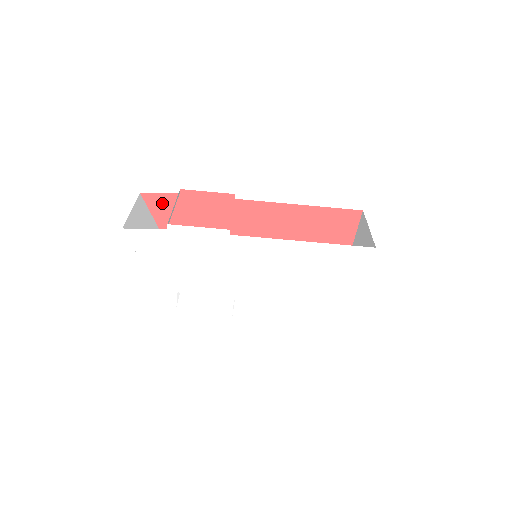
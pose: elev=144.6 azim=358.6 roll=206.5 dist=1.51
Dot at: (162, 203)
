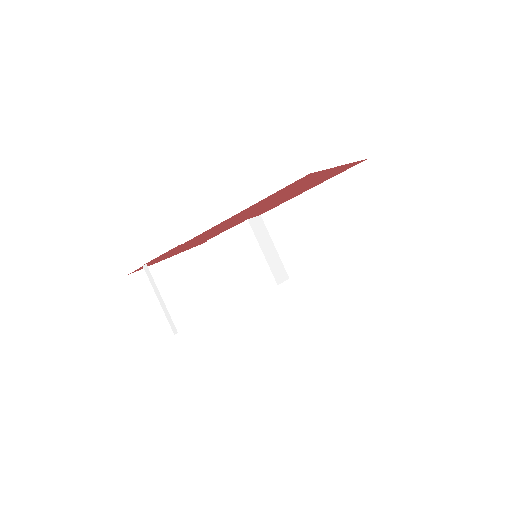
Dot at: occluded
